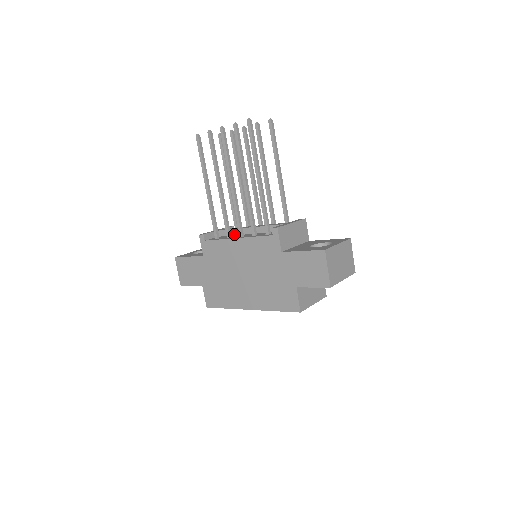
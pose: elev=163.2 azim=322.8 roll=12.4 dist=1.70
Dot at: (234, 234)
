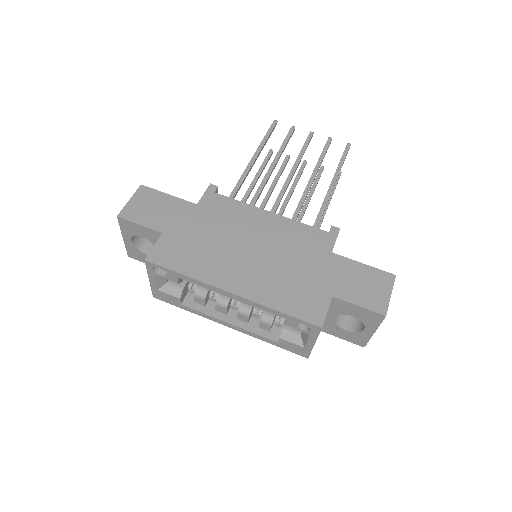
Dot at: occluded
